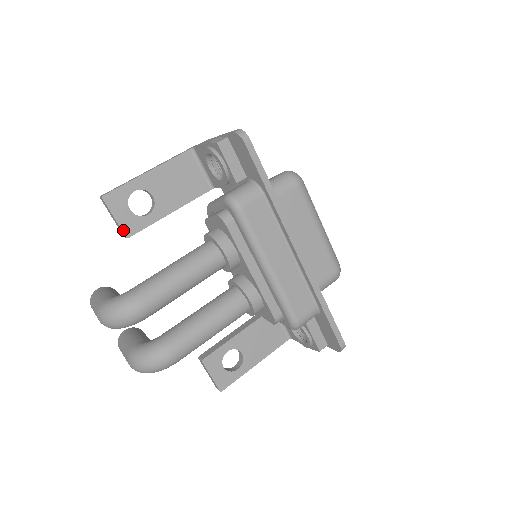
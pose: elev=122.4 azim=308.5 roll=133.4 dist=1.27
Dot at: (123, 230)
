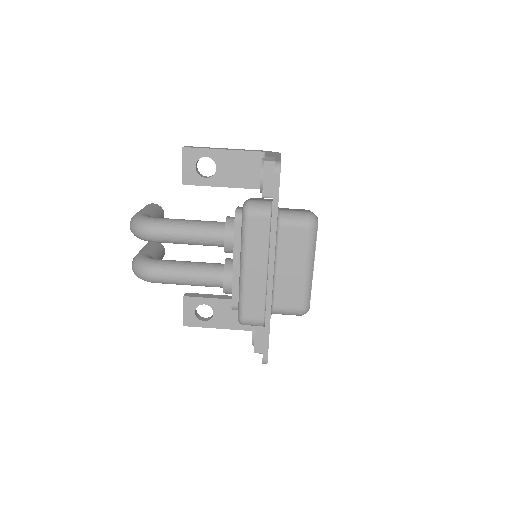
Dot at: (183, 177)
